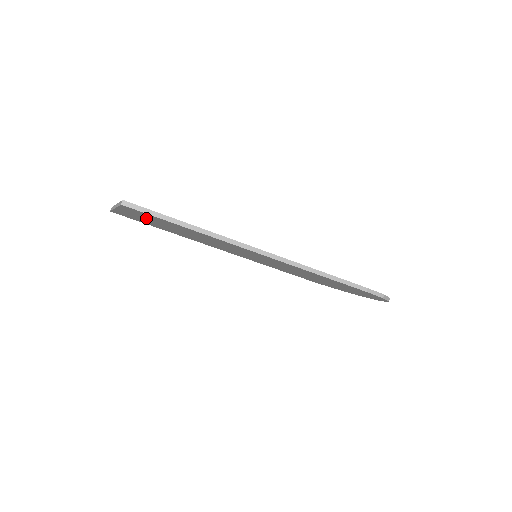
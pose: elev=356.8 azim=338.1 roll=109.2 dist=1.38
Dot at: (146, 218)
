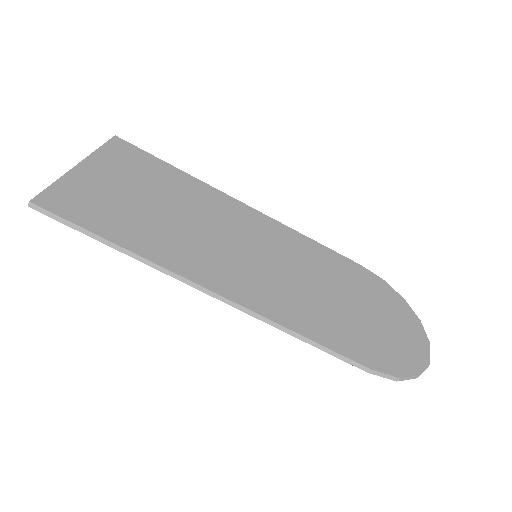
Dot at: (104, 193)
